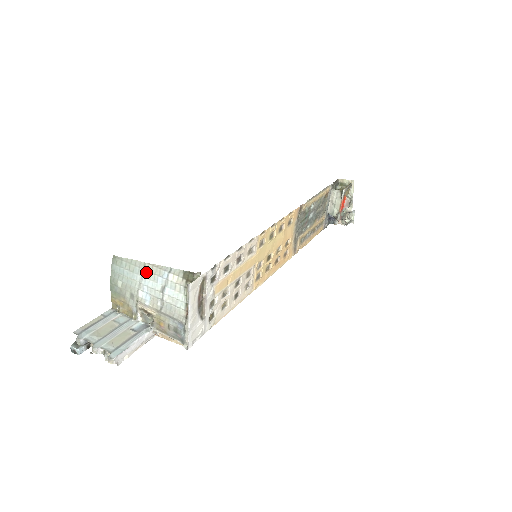
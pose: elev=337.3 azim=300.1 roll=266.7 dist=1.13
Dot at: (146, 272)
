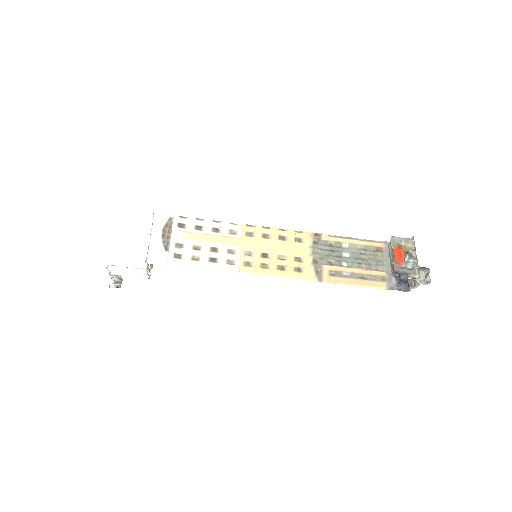
Dot at: occluded
